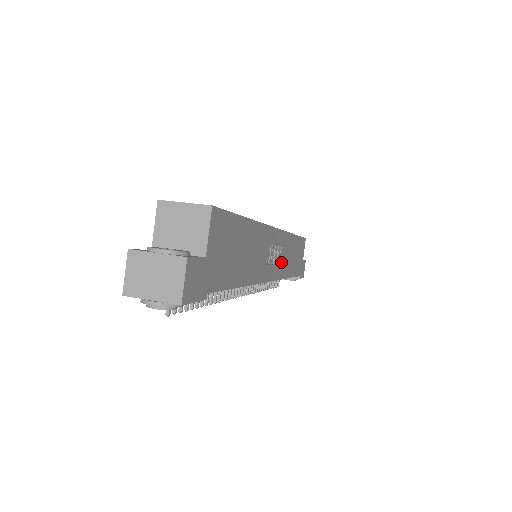
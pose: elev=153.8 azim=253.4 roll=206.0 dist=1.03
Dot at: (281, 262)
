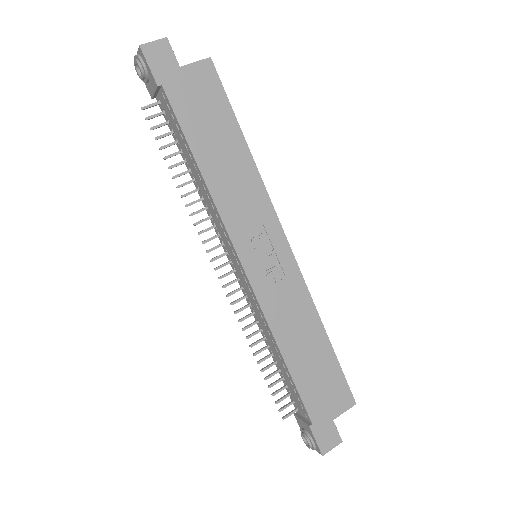
Dot at: (275, 293)
